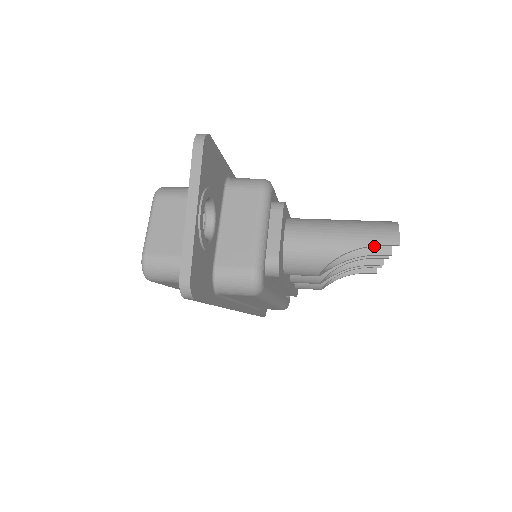
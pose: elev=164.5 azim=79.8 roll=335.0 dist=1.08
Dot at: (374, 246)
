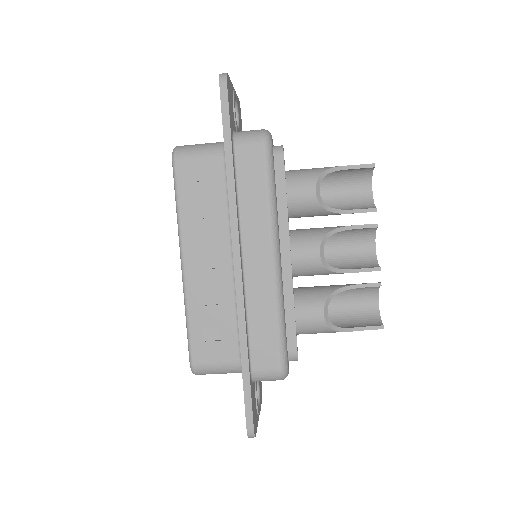
Dot at: (361, 208)
